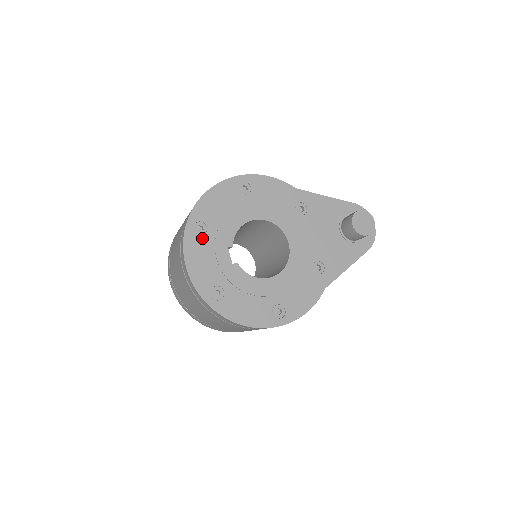
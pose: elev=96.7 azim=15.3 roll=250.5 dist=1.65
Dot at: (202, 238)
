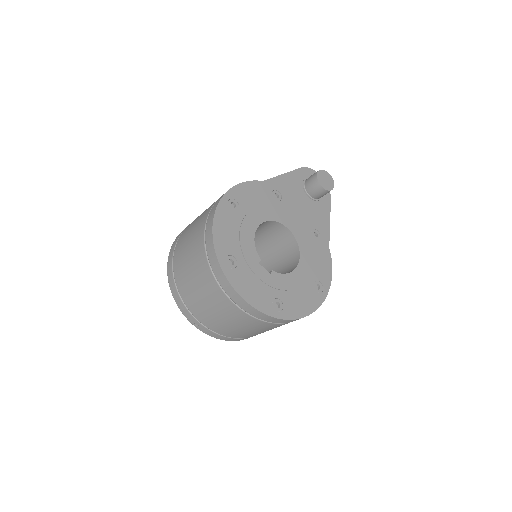
Dot at: (238, 269)
